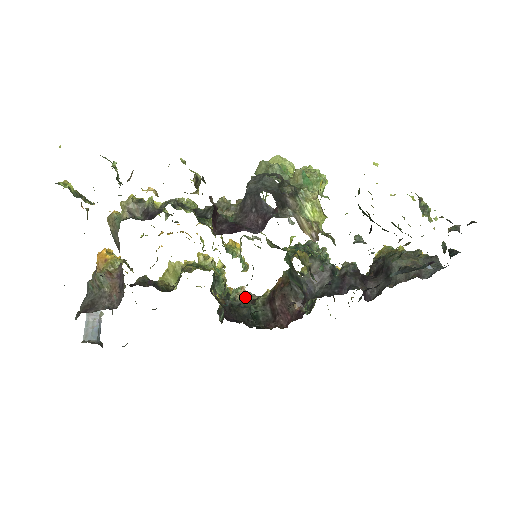
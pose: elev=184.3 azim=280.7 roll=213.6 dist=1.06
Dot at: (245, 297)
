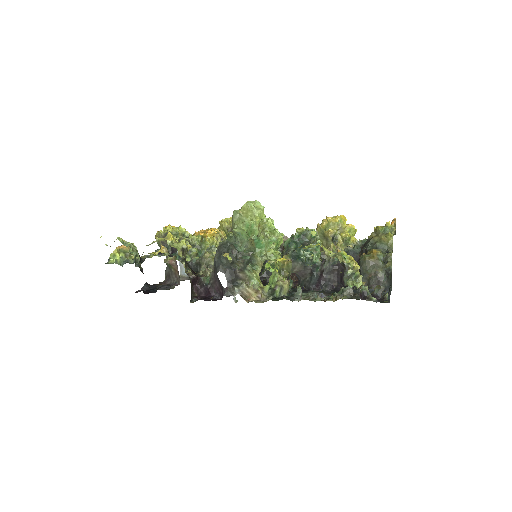
Dot at: occluded
